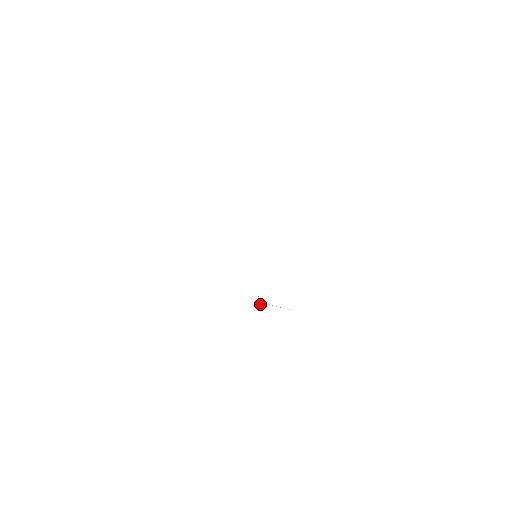
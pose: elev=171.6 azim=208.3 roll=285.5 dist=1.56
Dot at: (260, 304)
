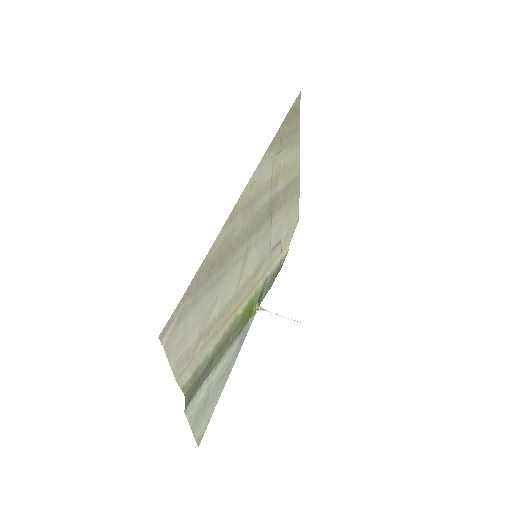
Dot at: (260, 311)
